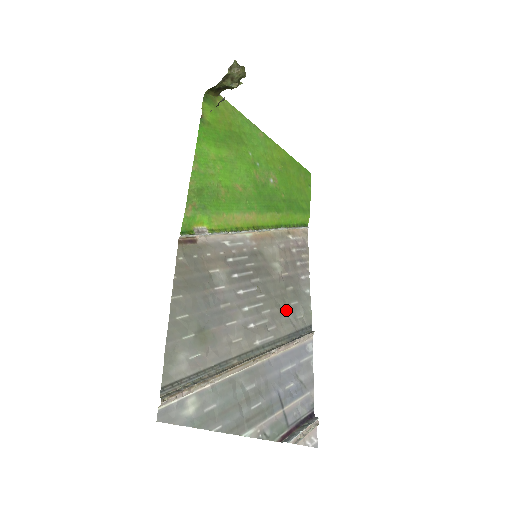
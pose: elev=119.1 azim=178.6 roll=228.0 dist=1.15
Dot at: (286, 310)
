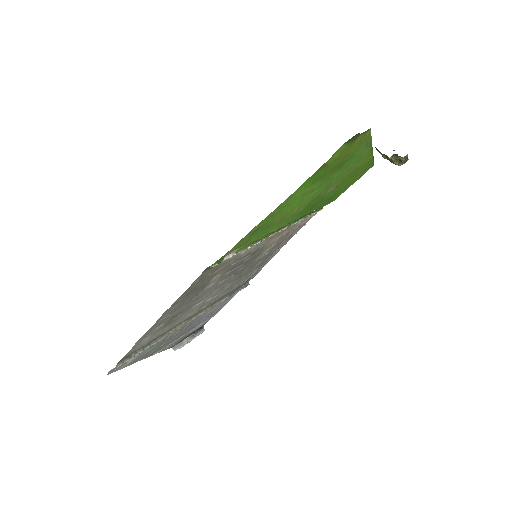
Dot at: (243, 278)
